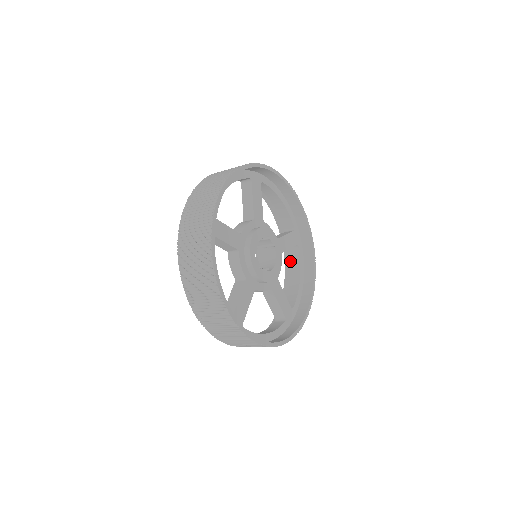
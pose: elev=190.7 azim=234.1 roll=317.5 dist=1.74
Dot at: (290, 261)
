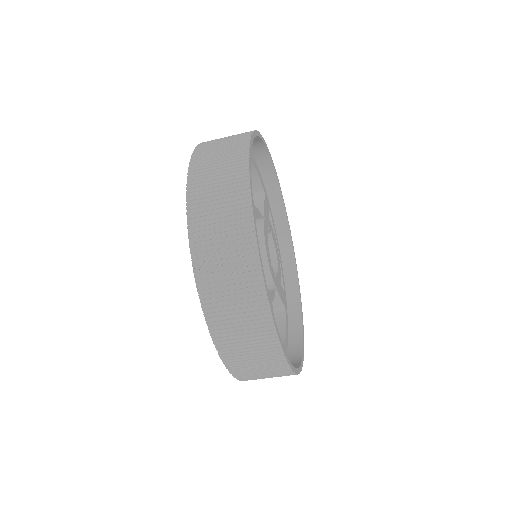
Dot at: occluded
